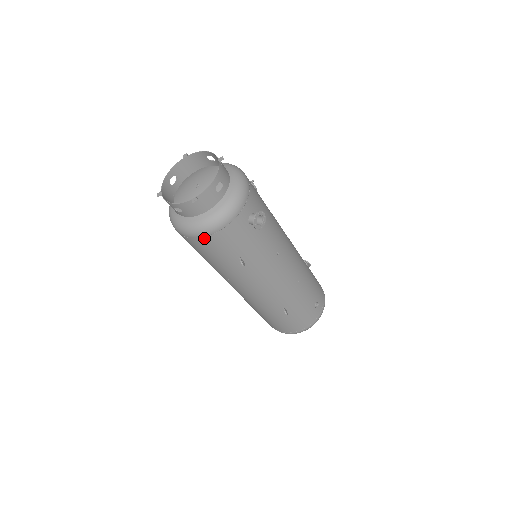
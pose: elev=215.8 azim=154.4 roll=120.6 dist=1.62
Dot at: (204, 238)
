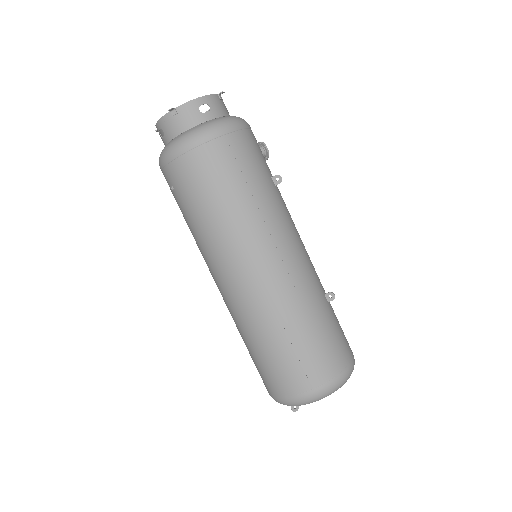
Dot at: (242, 132)
